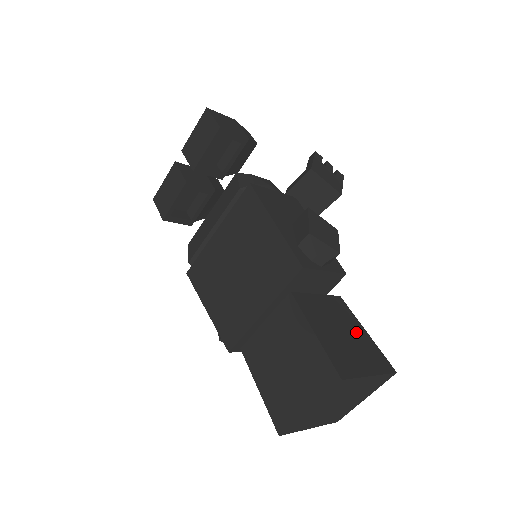
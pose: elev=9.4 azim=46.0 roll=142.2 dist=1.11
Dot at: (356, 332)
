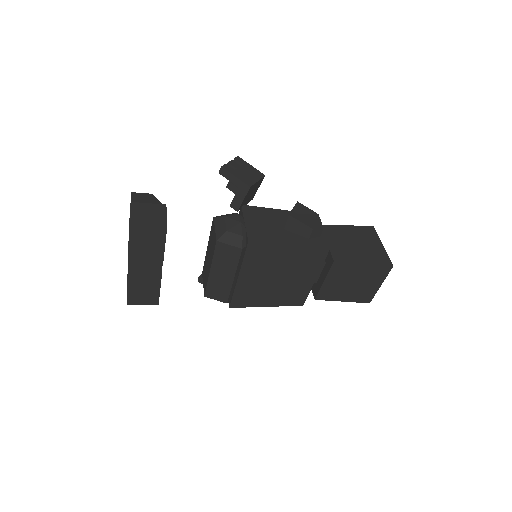
Dot at: (351, 234)
